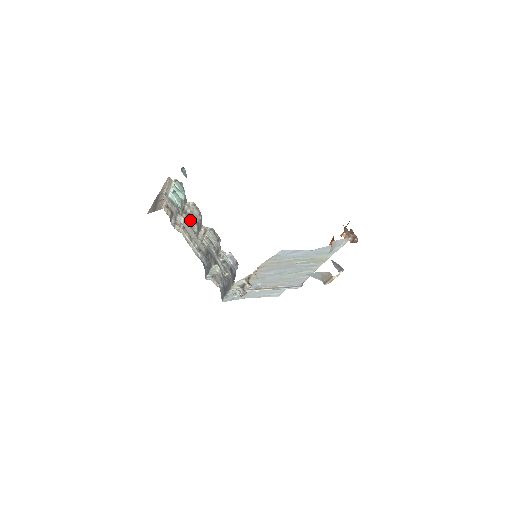
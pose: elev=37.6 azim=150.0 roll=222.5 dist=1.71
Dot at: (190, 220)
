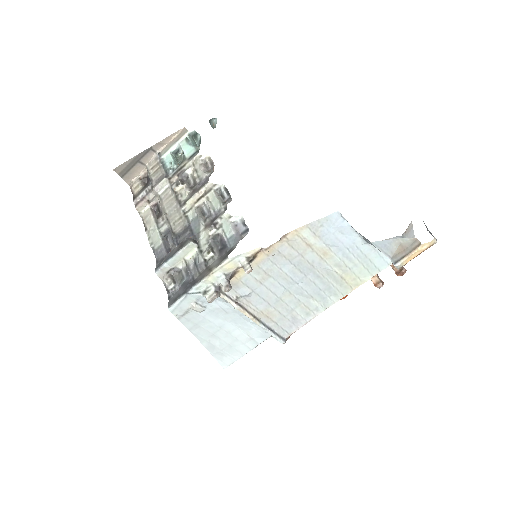
Dot at: (183, 183)
